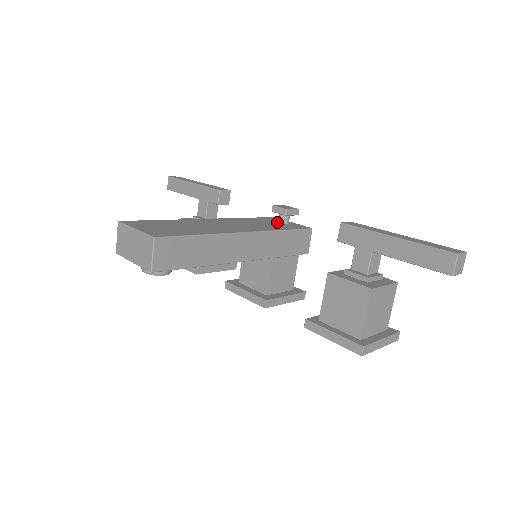
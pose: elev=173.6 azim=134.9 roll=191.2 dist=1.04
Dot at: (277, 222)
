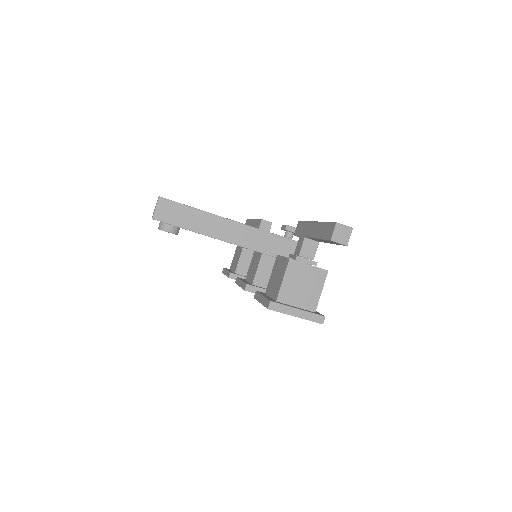
Dot at: occluded
